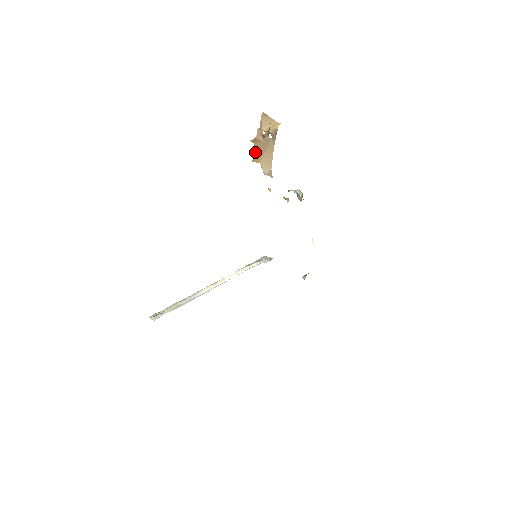
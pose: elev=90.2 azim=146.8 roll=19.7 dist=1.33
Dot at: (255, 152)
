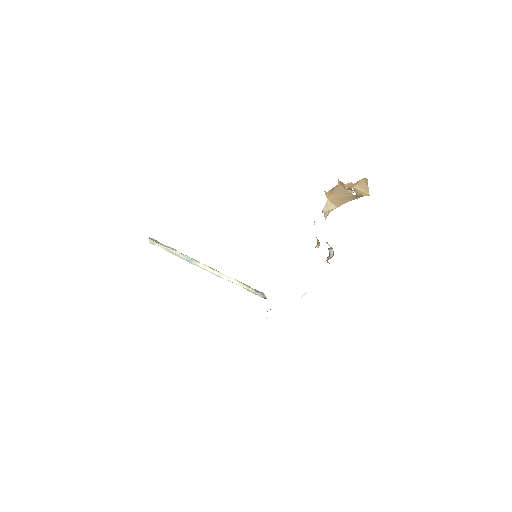
Dot at: (333, 190)
